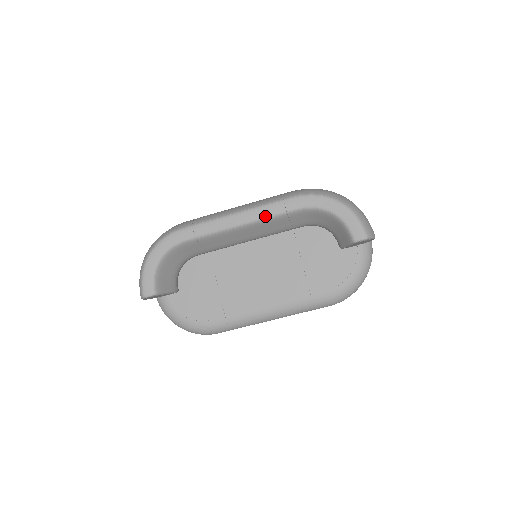
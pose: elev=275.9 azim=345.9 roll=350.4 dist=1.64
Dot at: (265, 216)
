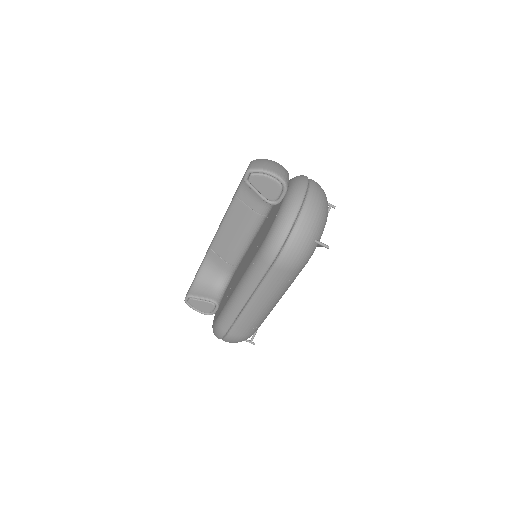
Dot at: (229, 206)
